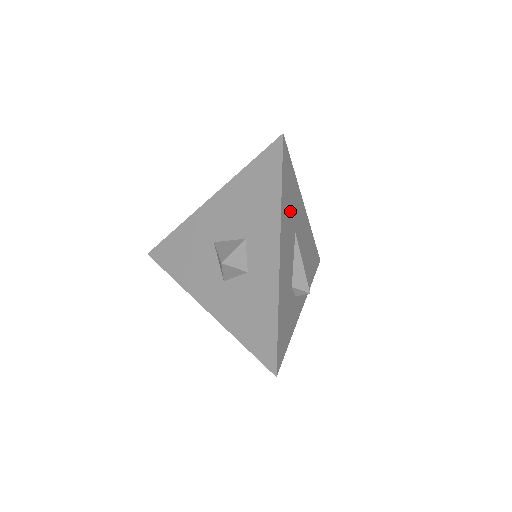
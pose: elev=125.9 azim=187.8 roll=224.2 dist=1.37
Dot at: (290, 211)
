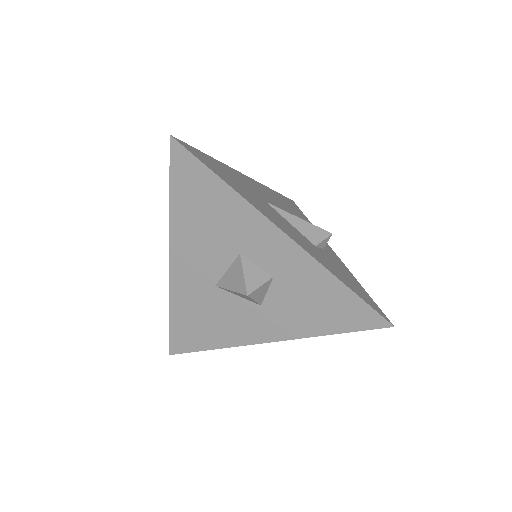
Dot at: (246, 191)
